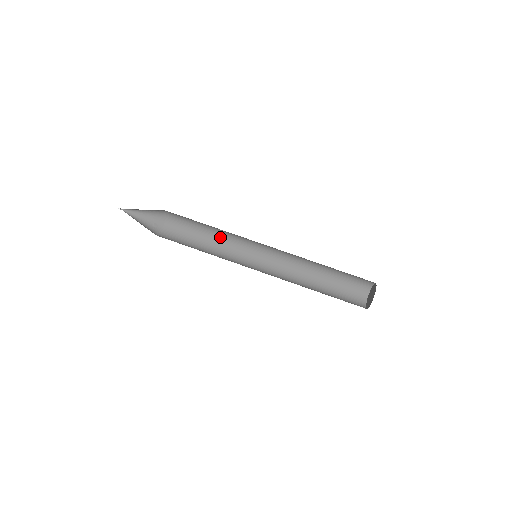
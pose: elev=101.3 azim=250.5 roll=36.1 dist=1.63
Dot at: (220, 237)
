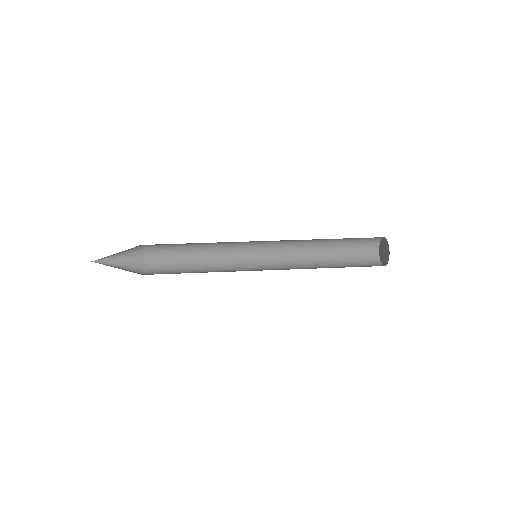
Dot at: (210, 265)
